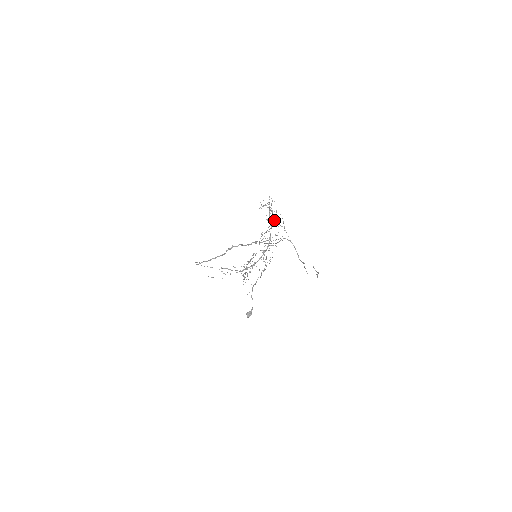
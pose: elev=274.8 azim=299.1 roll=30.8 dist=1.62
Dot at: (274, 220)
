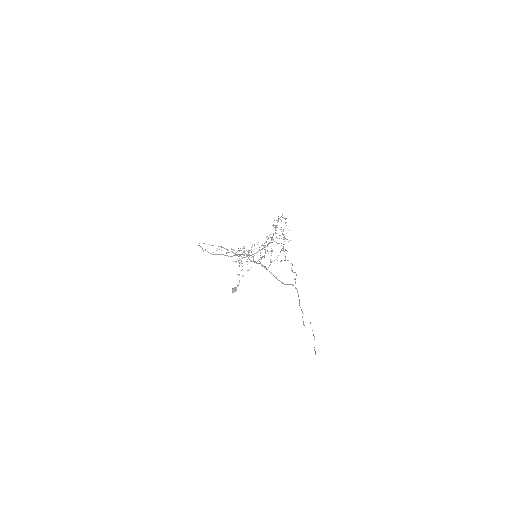
Dot at: (281, 231)
